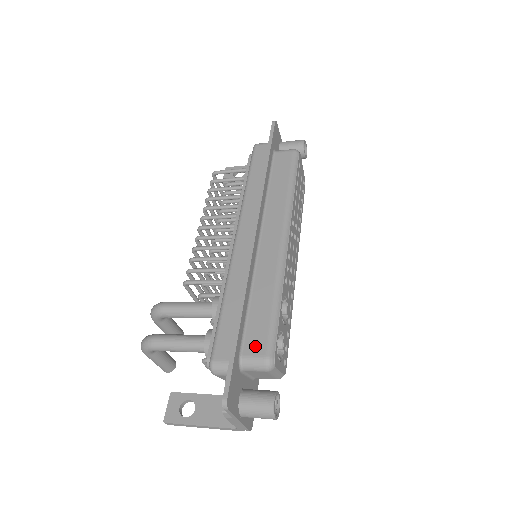
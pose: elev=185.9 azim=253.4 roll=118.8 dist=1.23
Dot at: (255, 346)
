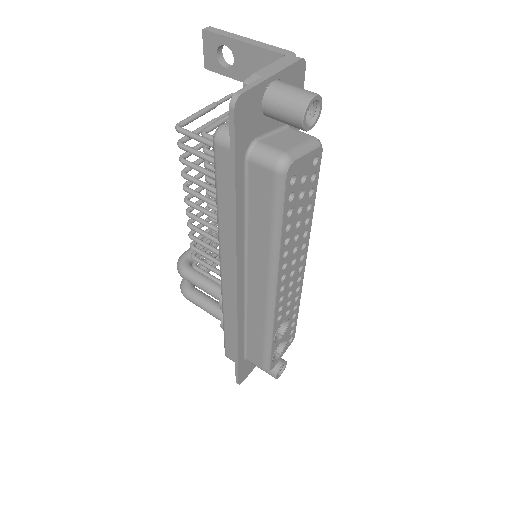
Dot at: (254, 360)
